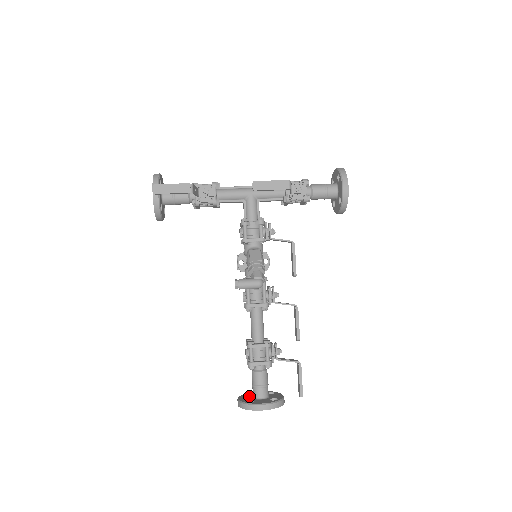
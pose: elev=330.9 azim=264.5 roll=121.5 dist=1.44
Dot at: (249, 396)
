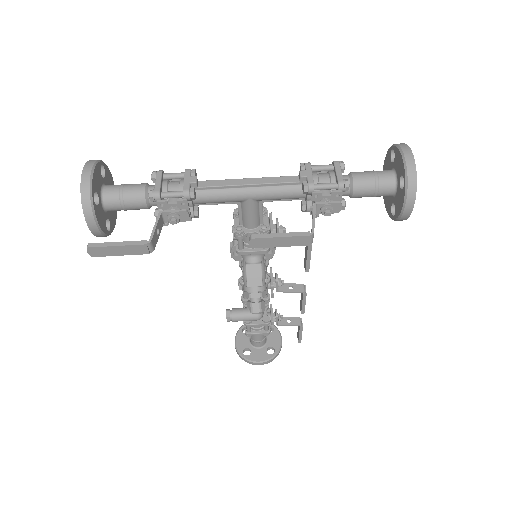
Dot at: (246, 336)
